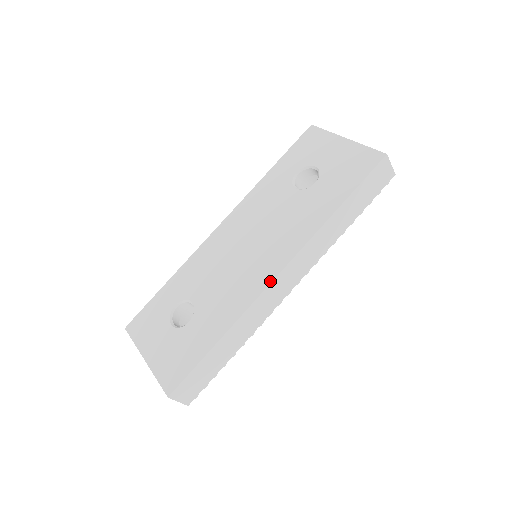
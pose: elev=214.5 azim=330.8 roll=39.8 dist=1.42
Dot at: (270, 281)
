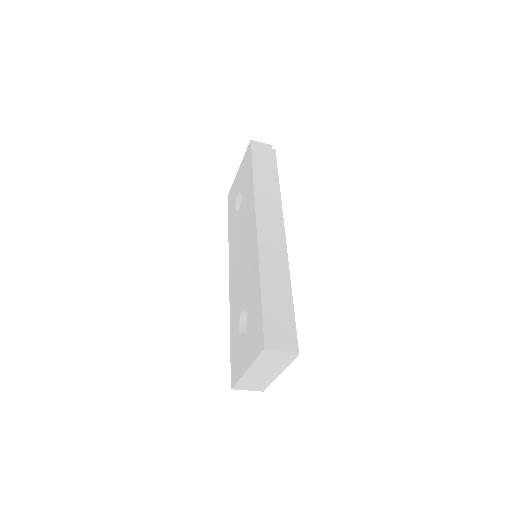
Dot at: (256, 234)
